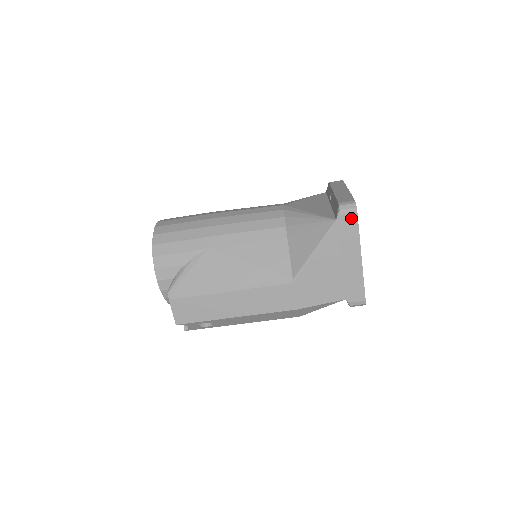
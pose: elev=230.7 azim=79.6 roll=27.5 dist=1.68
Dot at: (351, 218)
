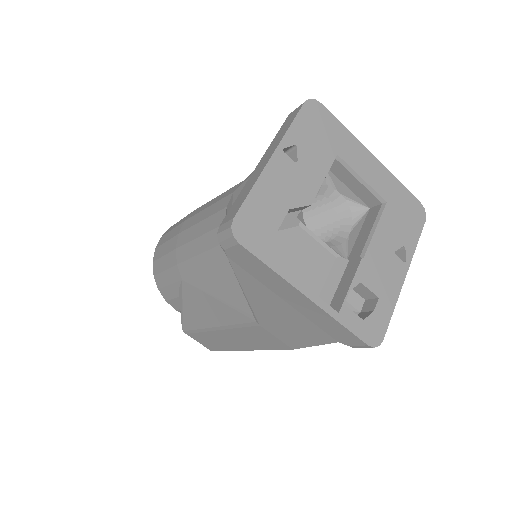
Dot at: (240, 252)
